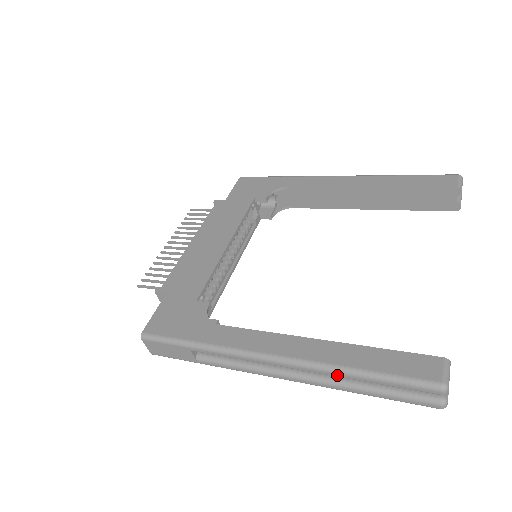
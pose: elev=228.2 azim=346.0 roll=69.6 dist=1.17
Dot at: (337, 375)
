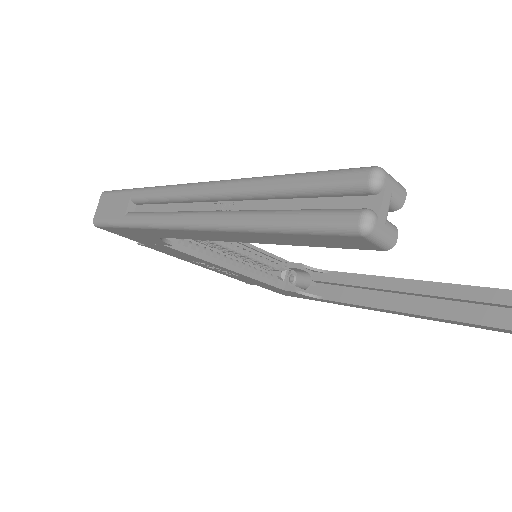
Dot at: (251, 185)
